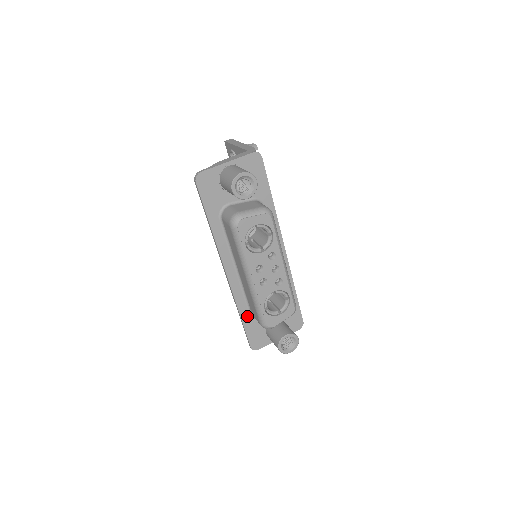
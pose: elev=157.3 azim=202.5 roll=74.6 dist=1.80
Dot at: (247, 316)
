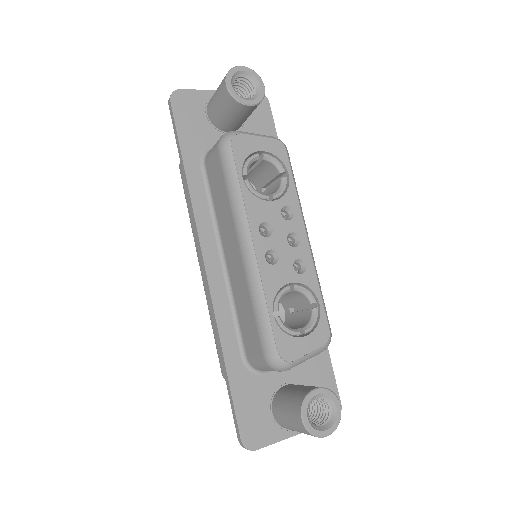
Dot at: (237, 362)
